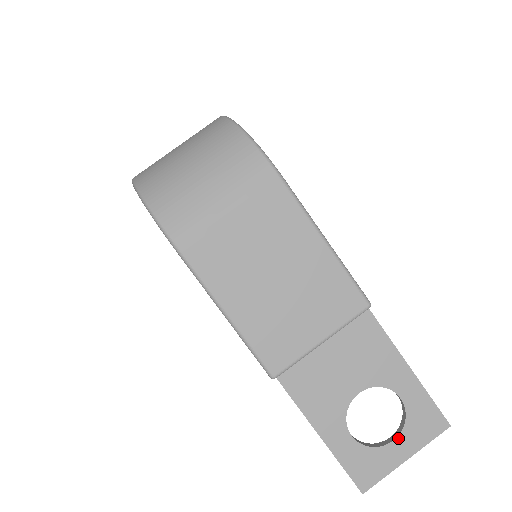
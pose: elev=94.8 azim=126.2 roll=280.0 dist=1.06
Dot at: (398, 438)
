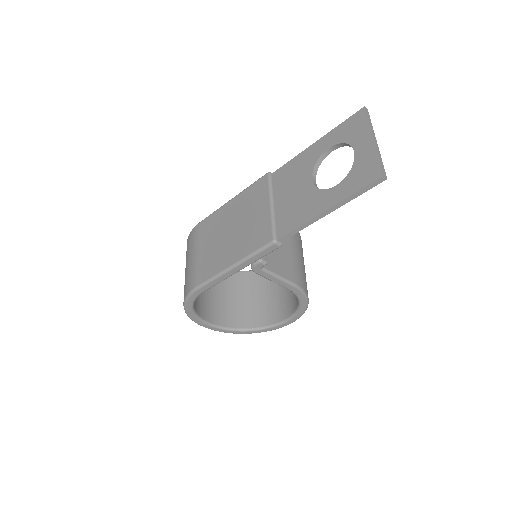
Dot at: (354, 148)
